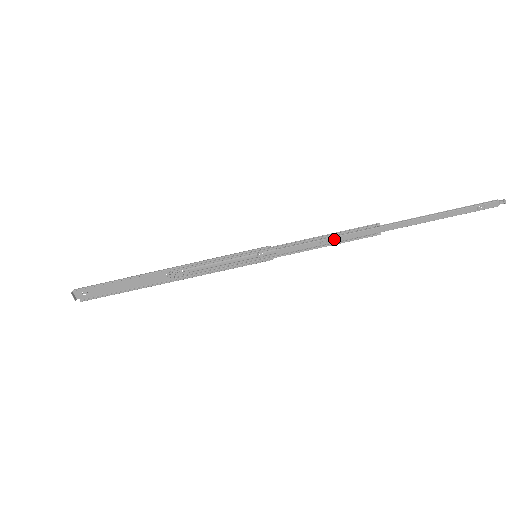
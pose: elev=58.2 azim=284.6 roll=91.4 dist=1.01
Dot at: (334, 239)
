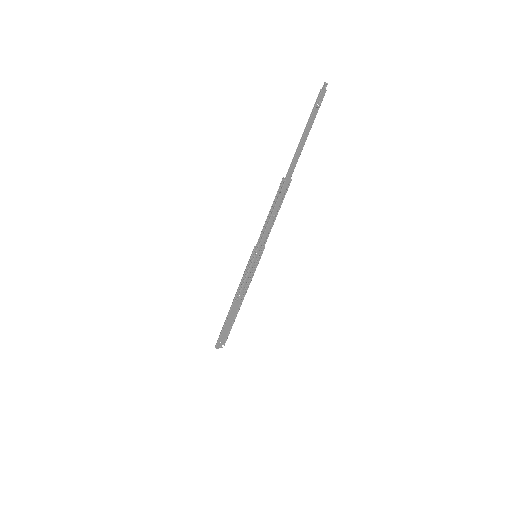
Dot at: (275, 210)
